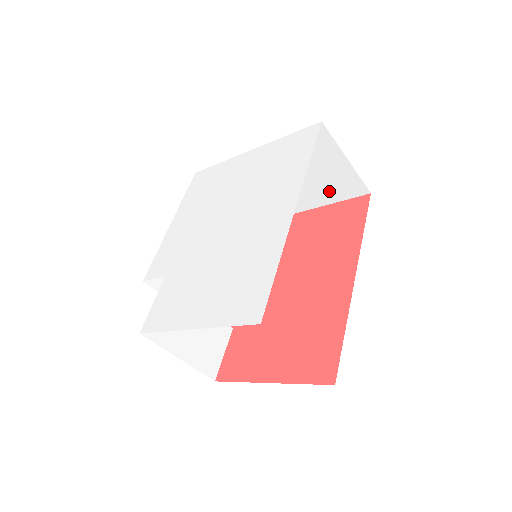
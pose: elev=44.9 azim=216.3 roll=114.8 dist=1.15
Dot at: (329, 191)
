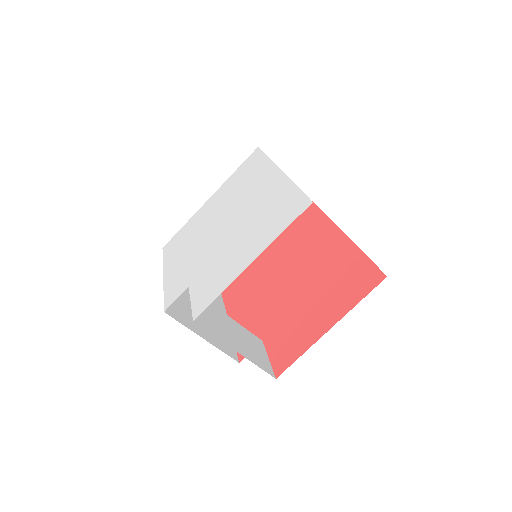
Dot at: occluded
